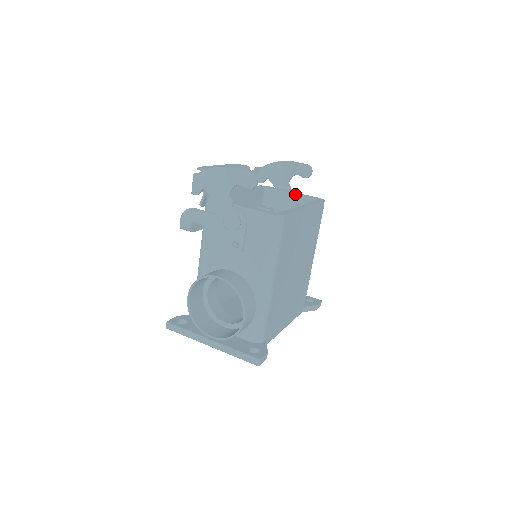
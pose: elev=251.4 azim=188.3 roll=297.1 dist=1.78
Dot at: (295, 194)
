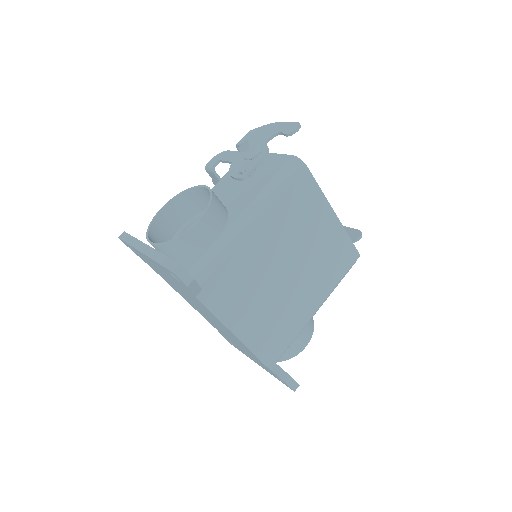
Dot at: occluded
